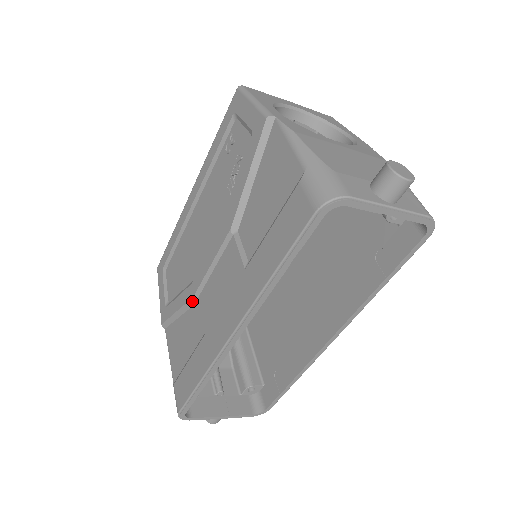
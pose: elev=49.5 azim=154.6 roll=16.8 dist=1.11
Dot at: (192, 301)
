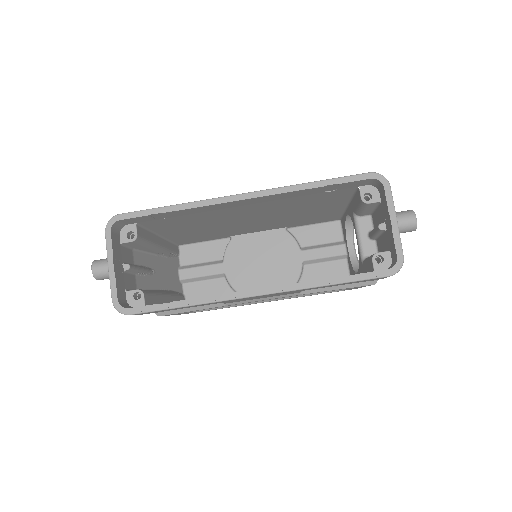
Dot at: occluded
